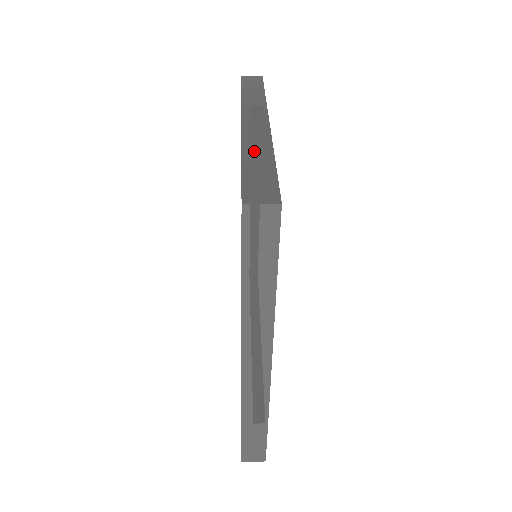
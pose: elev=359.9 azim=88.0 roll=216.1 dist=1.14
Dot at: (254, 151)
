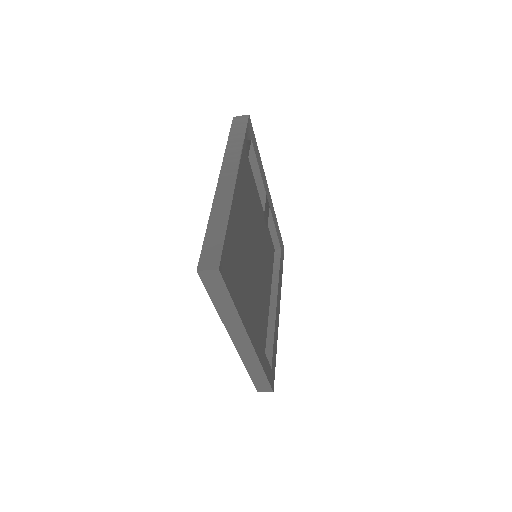
Dot at: (217, 217)
